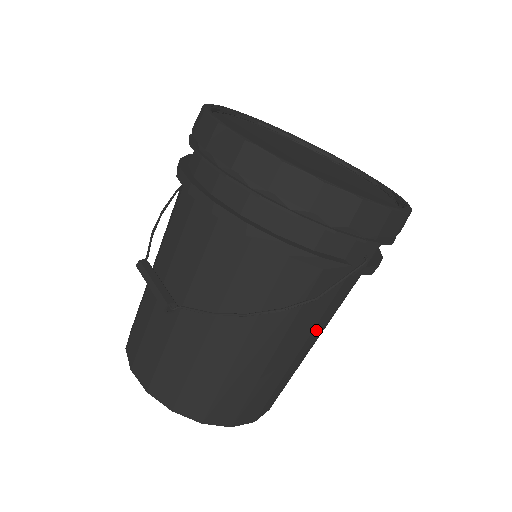
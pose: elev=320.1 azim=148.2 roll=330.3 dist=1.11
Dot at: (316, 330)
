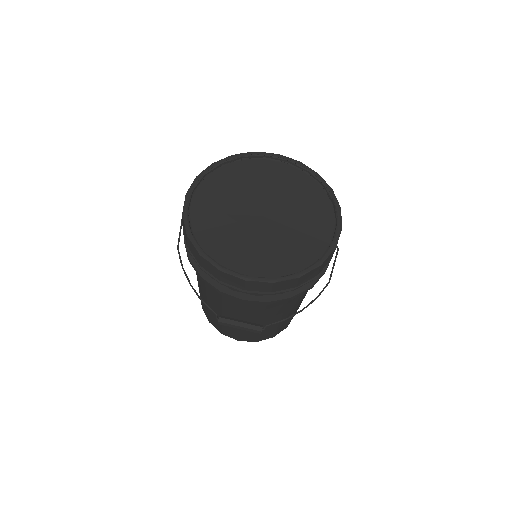
Dot at: occluded
